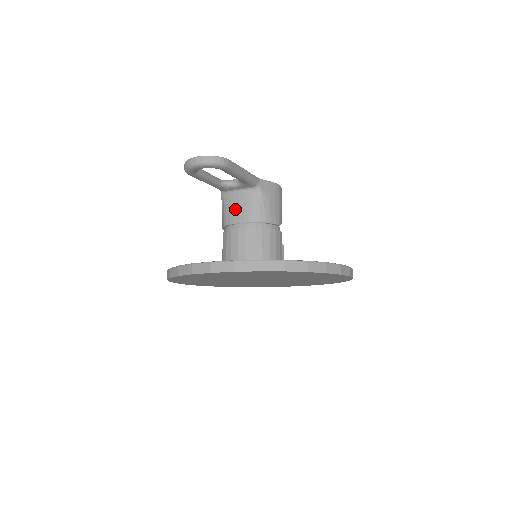
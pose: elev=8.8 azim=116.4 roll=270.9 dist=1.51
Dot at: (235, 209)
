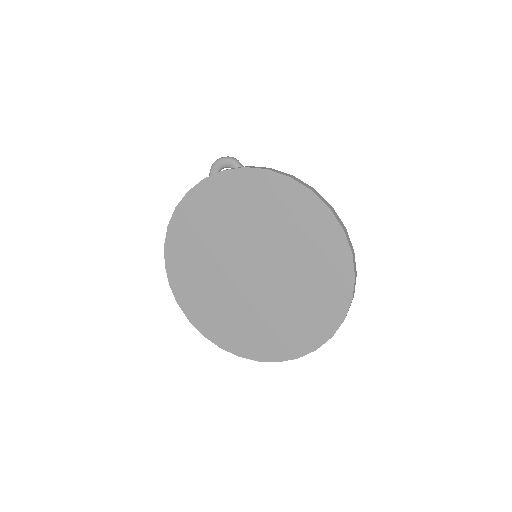
Dot at: occluded
